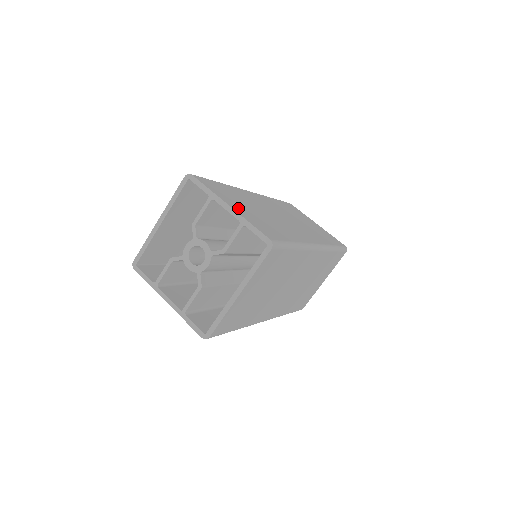
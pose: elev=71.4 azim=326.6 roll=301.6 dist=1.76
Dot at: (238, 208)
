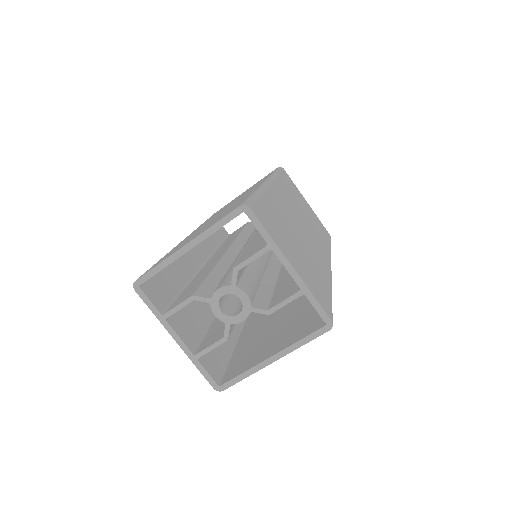
Dot at: (295, 261)
